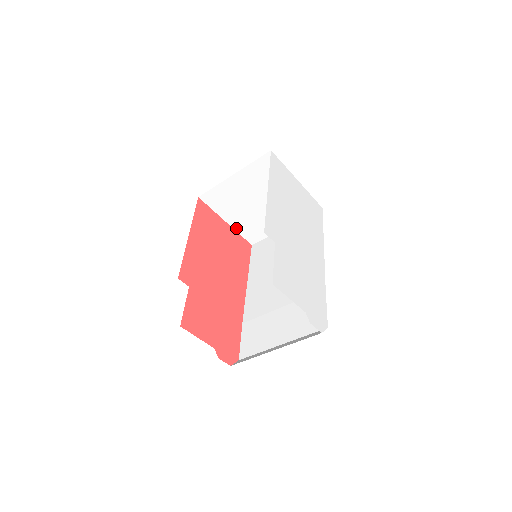
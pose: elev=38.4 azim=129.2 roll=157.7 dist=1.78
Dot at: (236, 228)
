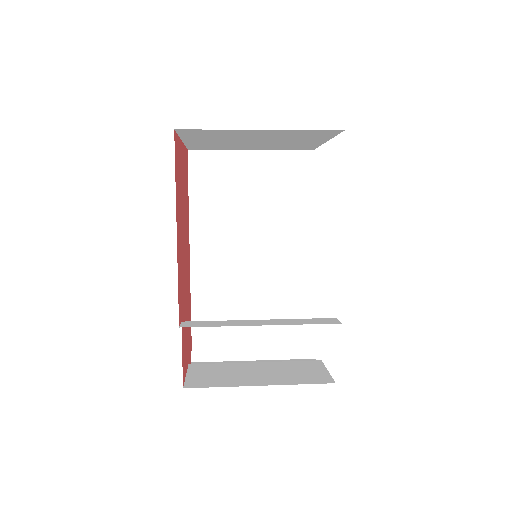
Dot at: (188, 143)
